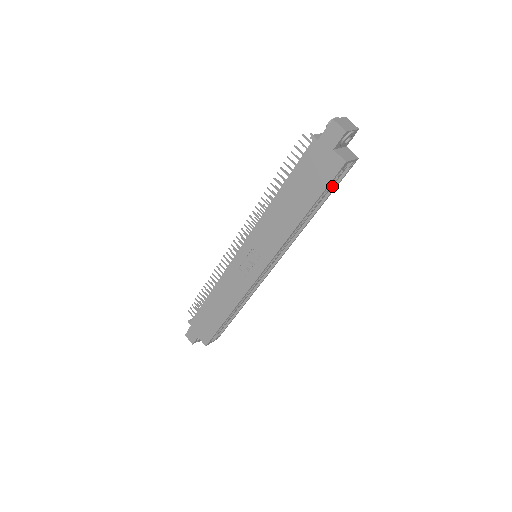
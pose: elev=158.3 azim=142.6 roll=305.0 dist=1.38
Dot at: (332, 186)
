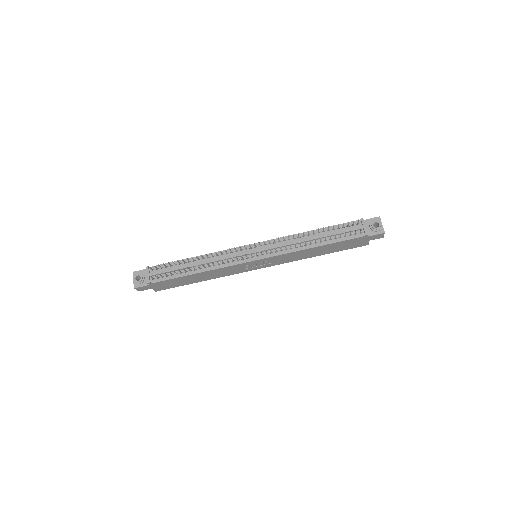
Dot at: occluded
